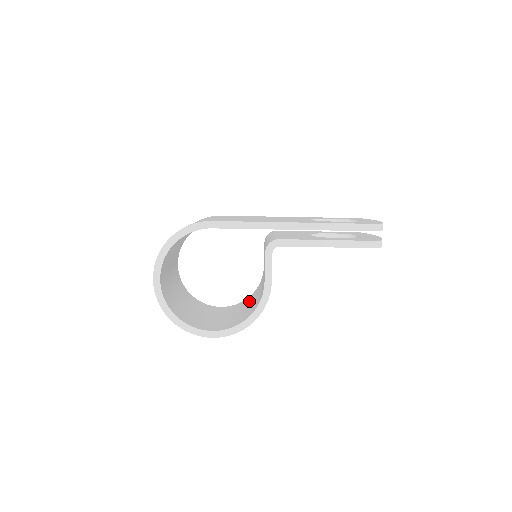
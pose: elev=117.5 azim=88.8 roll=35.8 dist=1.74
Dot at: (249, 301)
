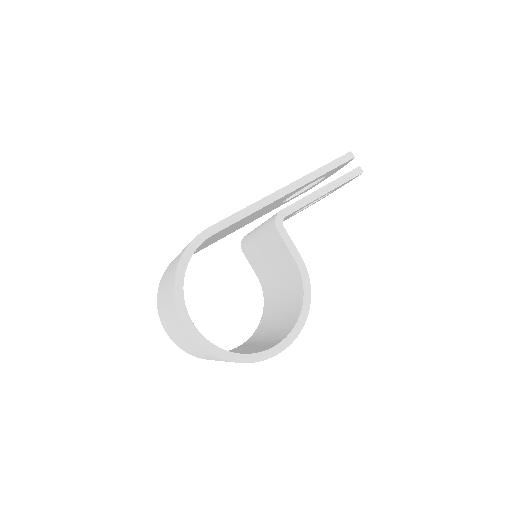
Dot at: (272, 312)
